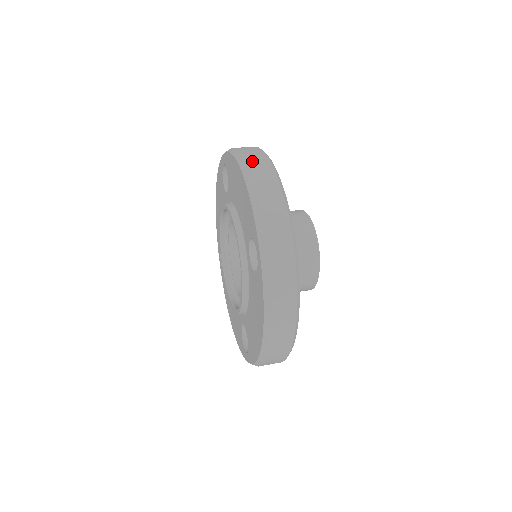
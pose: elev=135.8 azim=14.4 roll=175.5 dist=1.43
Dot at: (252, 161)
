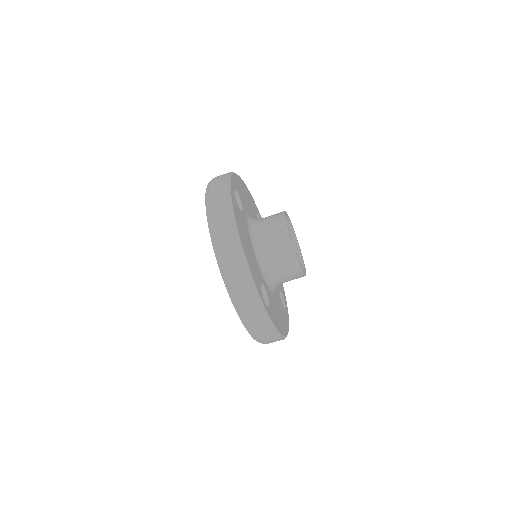
Dot at: (221, 239)
